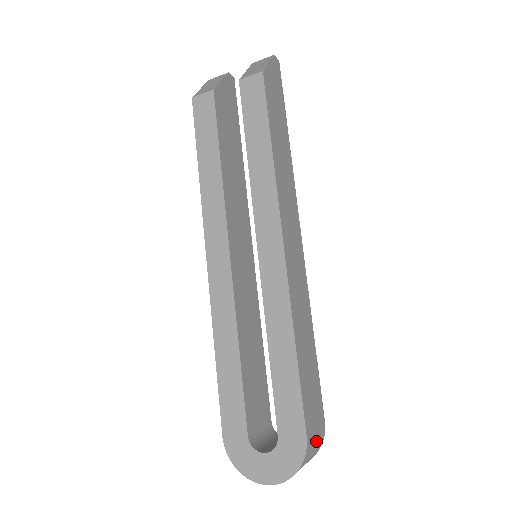
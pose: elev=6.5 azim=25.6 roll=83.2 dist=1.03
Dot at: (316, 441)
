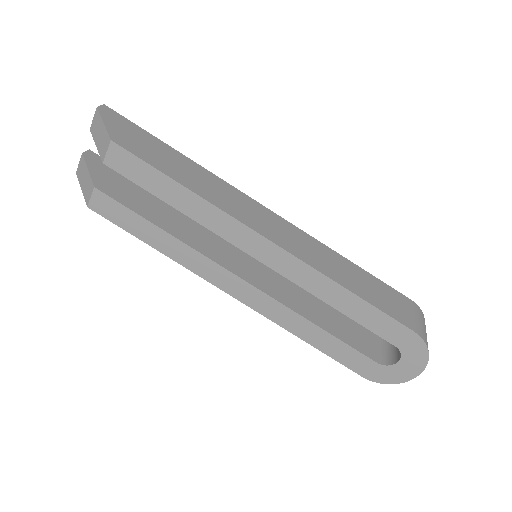
Dot at: (419, 321)
